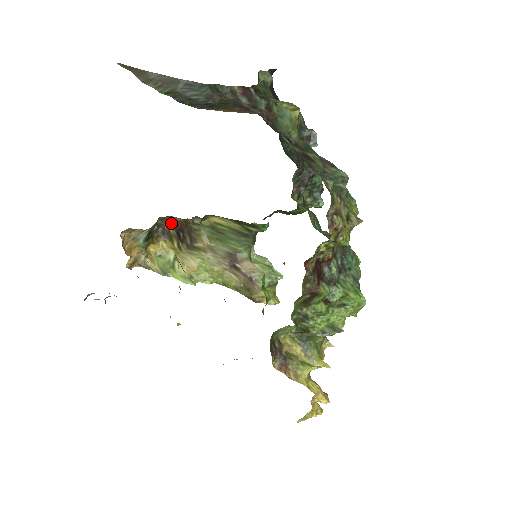
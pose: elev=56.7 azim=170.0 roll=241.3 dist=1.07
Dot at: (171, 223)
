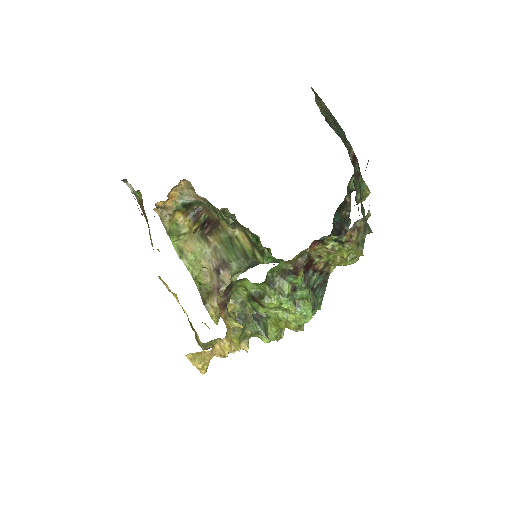
Dot at: (207, 214)
